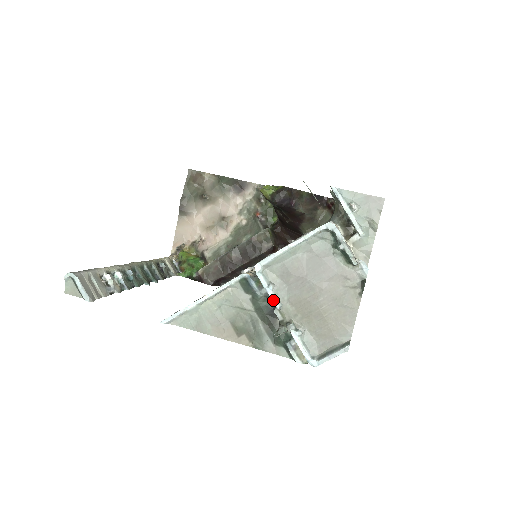
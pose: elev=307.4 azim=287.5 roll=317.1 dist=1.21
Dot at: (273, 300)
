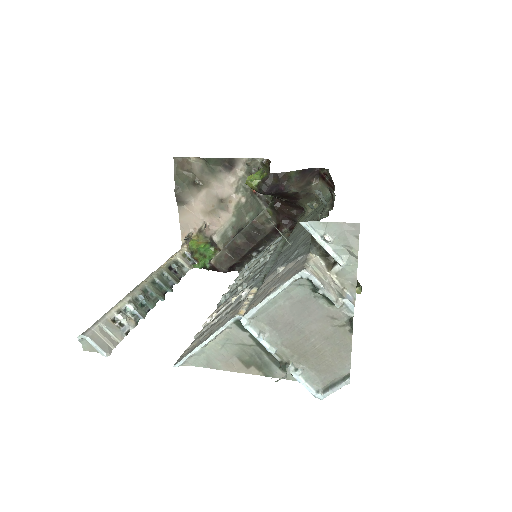
Dot at: (266, 348)
